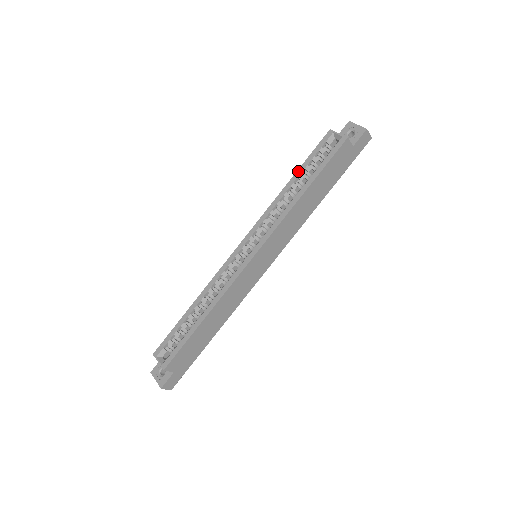
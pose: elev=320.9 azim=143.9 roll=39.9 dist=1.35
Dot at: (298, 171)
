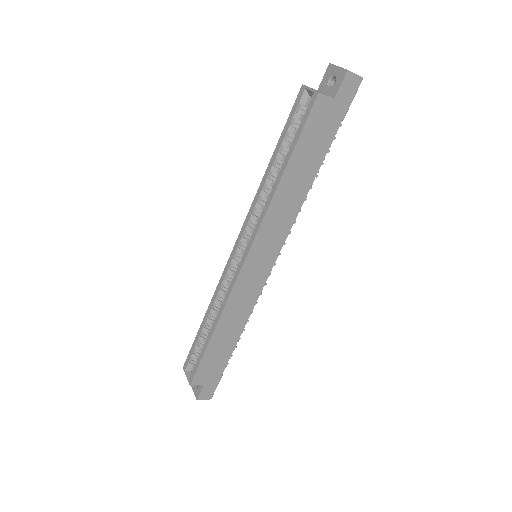
Dot at: (276, 149)
